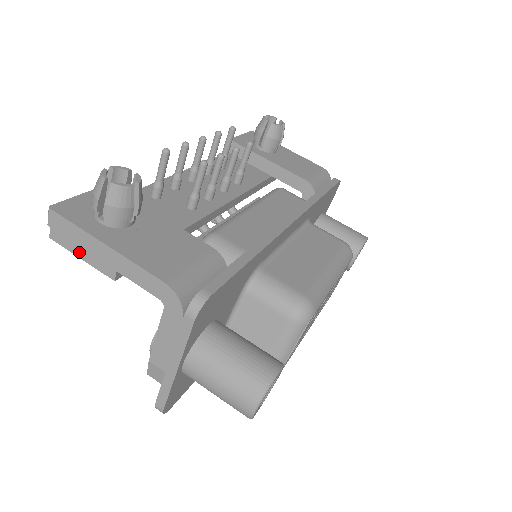
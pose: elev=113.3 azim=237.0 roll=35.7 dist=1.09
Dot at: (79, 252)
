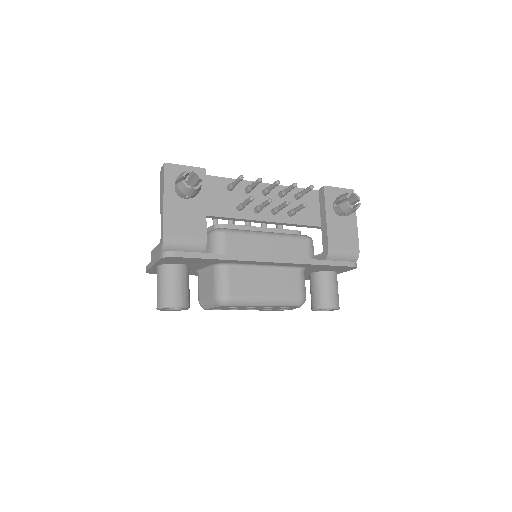
Dot at: occluded
